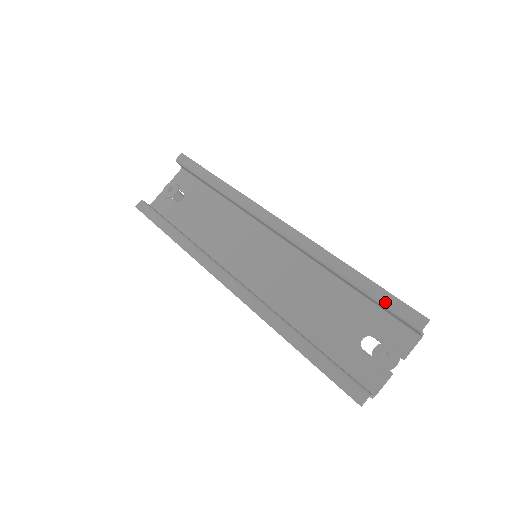
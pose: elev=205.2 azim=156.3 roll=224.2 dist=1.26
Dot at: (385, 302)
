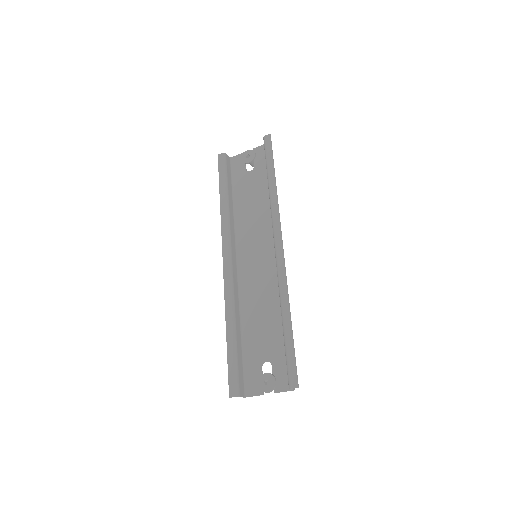
Dot at: (287, 355)
